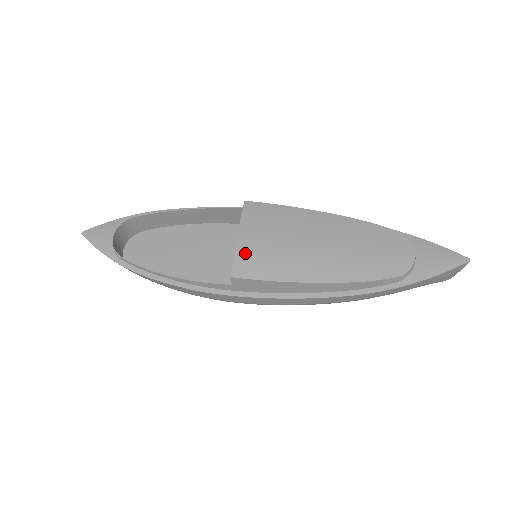
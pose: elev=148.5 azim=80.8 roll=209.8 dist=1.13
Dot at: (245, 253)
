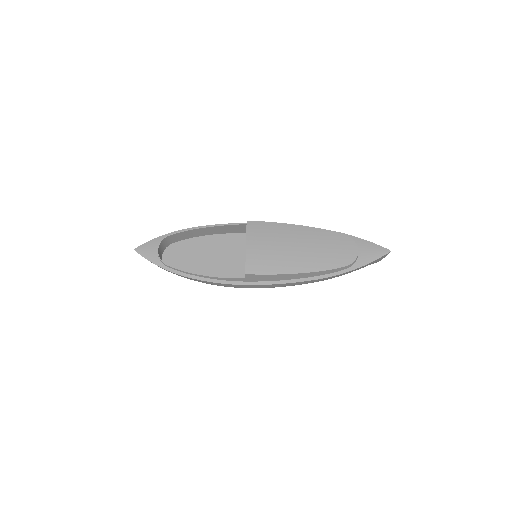
Dot at: (253, 258)
